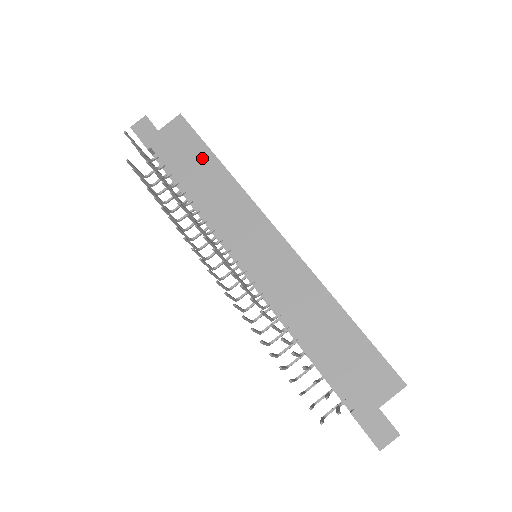
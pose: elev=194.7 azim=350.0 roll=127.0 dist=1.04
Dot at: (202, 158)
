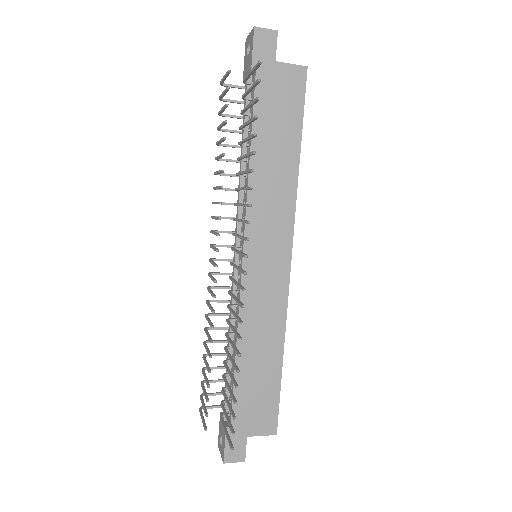
Dot at: (289, 132)
